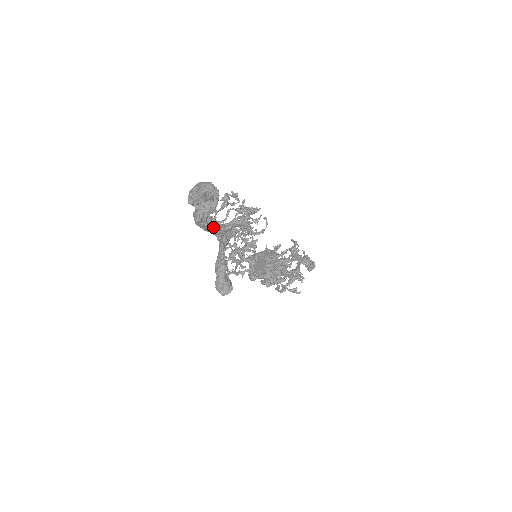
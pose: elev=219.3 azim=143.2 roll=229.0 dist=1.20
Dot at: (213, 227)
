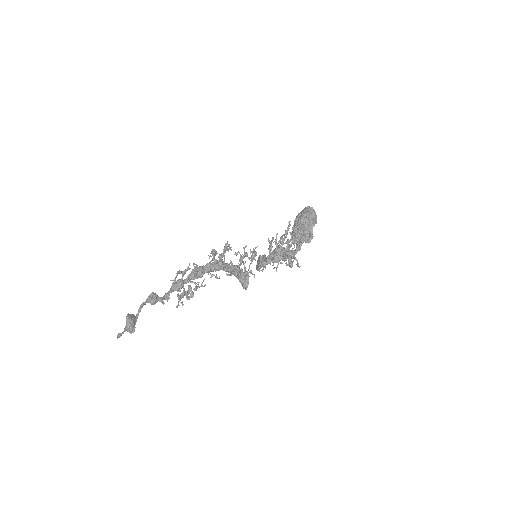
Dot at: (194, 278)
